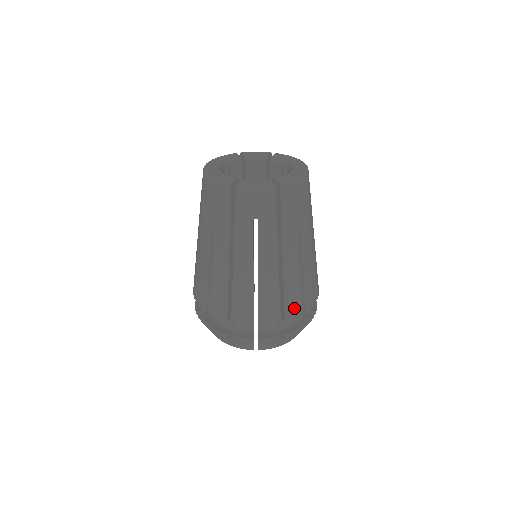
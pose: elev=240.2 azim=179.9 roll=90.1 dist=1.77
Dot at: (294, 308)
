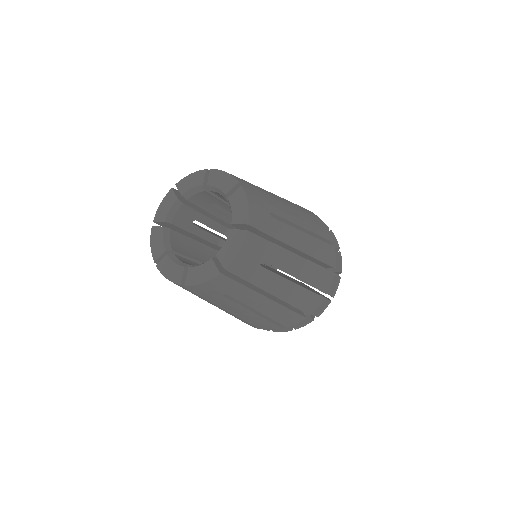
Dot at: (269, 327)
